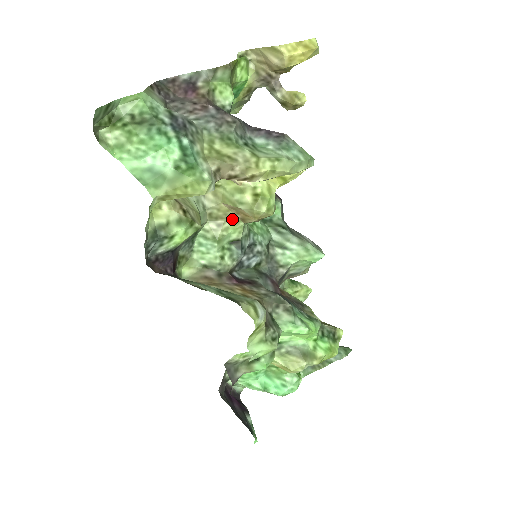
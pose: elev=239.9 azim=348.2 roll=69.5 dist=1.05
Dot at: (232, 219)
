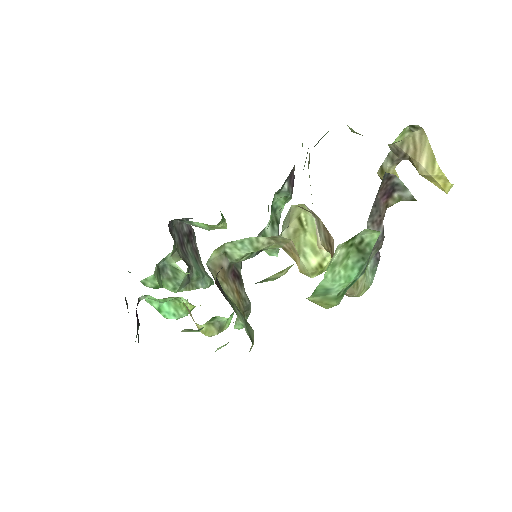
Dot at: (280, 244)
